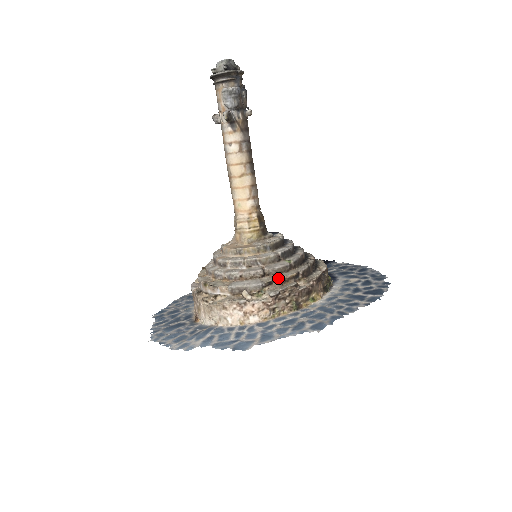
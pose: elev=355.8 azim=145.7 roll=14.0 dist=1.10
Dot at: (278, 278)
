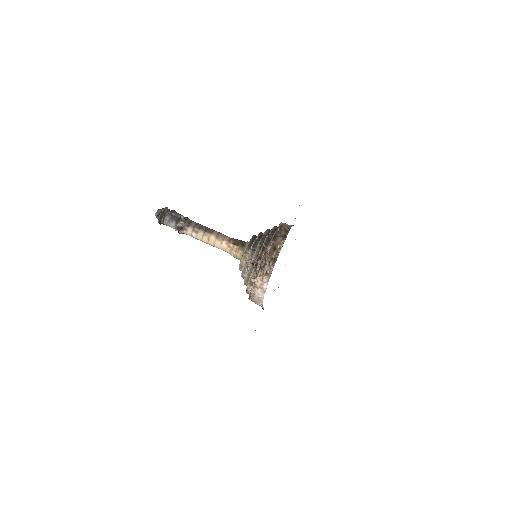
Dot at: (256, 260)
